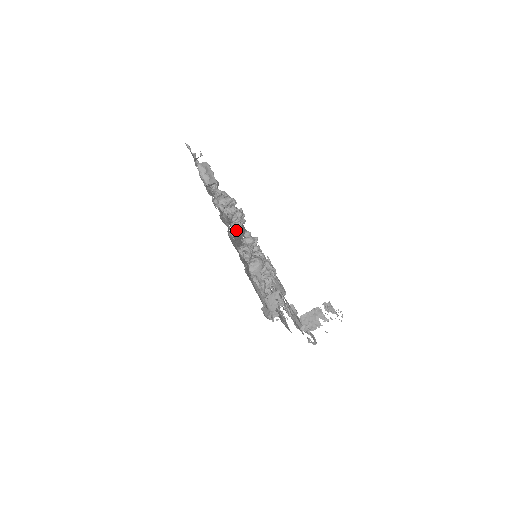
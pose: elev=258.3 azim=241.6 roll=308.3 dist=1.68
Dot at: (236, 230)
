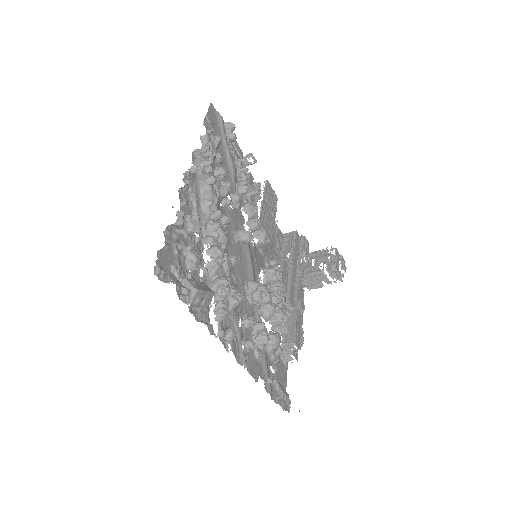
Dot at: (228, 237)
